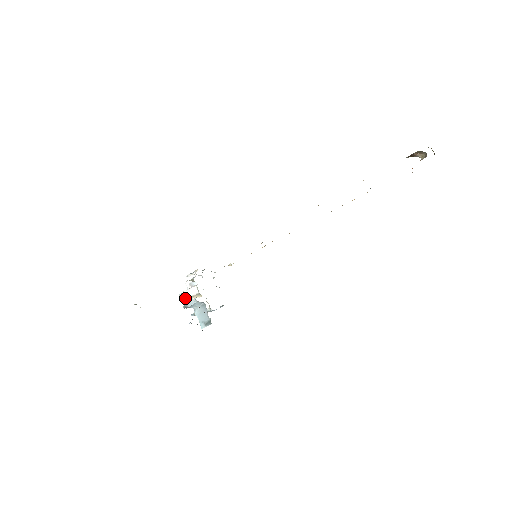
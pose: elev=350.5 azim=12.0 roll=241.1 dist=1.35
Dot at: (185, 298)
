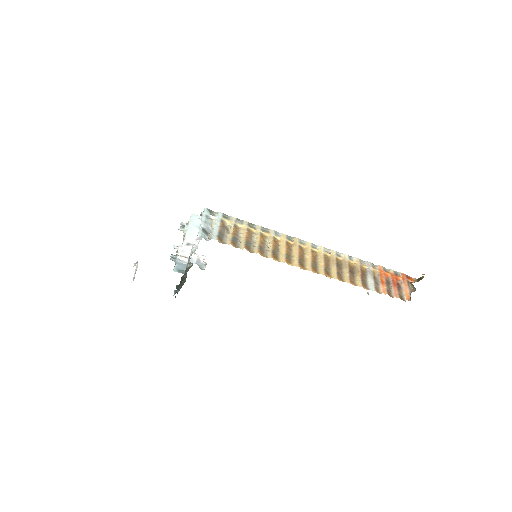
Dot at: (177, 252)
